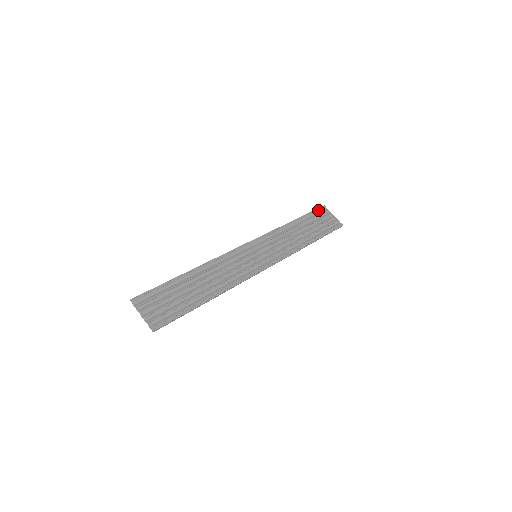
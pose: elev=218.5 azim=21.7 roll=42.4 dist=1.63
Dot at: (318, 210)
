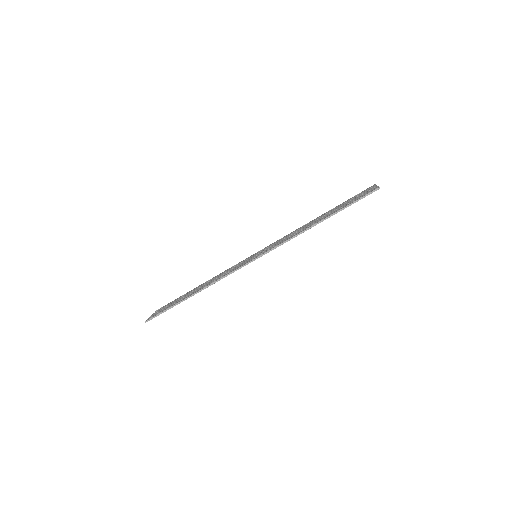
Dot at: (361, 192)
